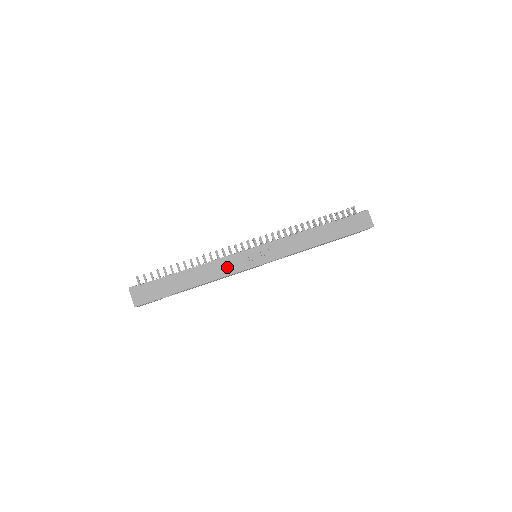
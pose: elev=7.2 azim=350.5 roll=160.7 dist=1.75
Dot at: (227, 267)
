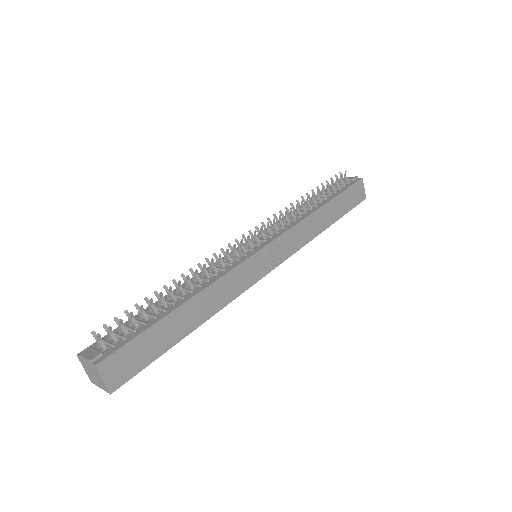
Dot at: (234, 285)
